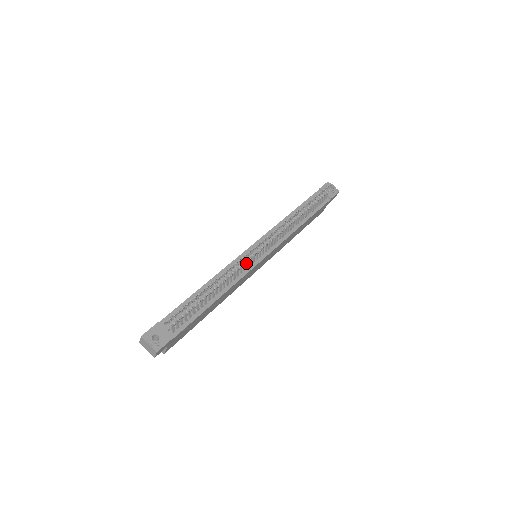
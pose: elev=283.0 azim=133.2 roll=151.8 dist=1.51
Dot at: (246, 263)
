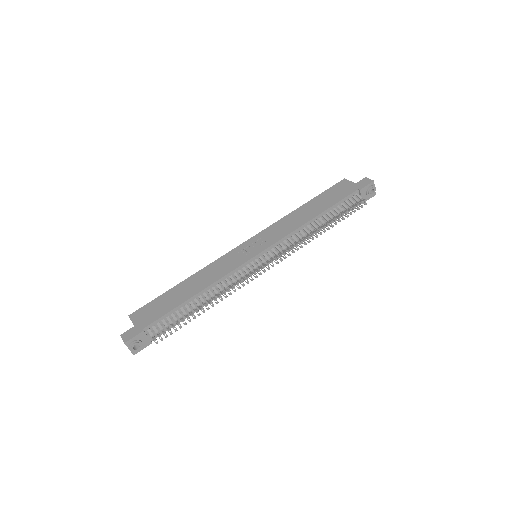
Dot at: (243, 279)
